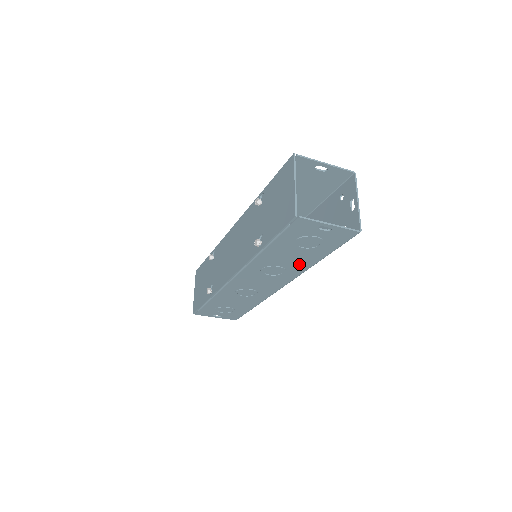
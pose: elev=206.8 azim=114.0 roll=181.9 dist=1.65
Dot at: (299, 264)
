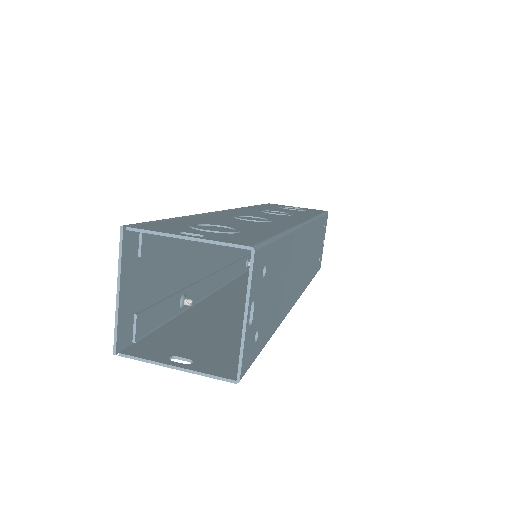
Dot at: occluded
